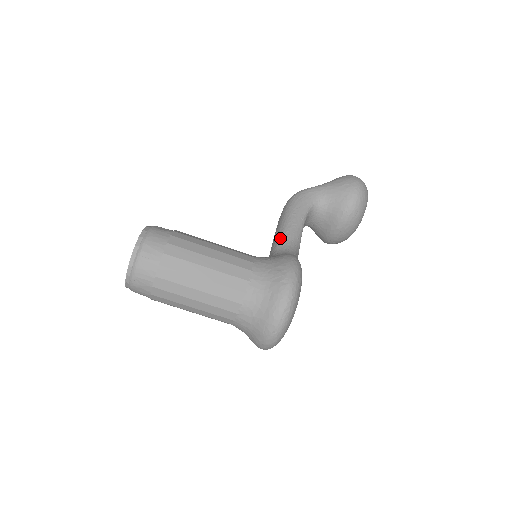
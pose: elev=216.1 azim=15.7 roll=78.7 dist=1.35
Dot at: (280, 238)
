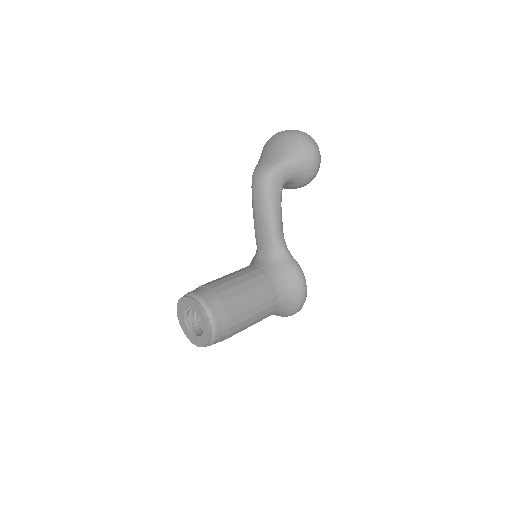
Dot at: (273, 238)
